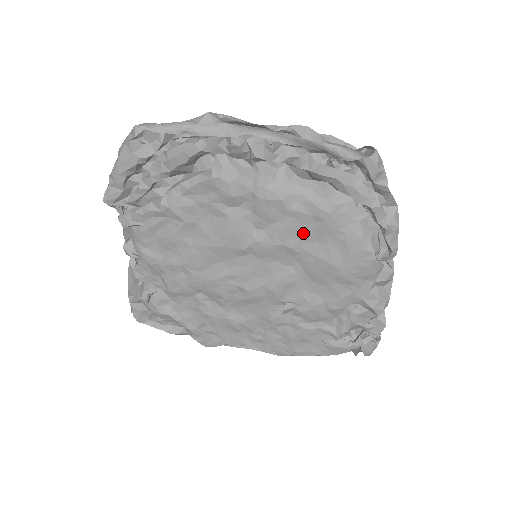
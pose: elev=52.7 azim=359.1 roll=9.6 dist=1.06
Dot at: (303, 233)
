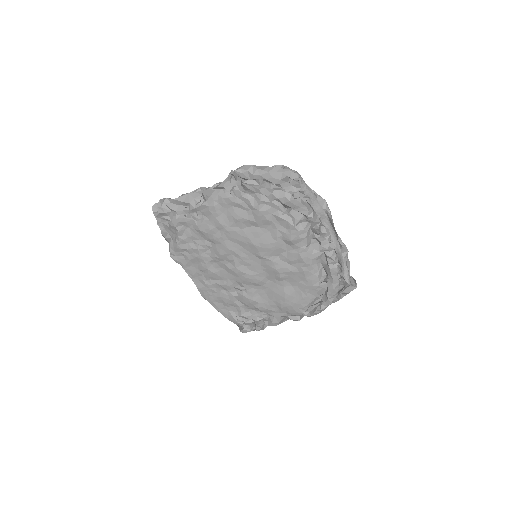
Dot at: (293, 278)
